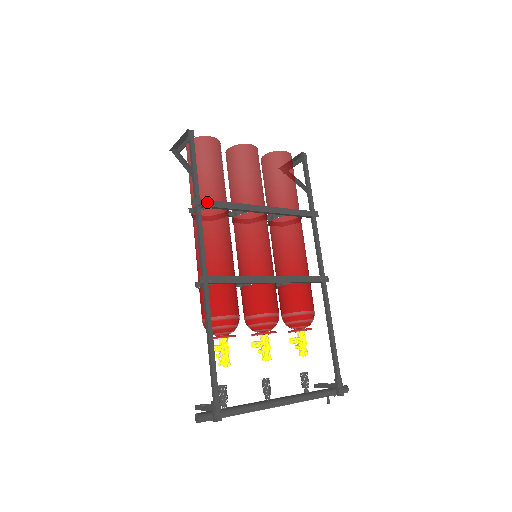
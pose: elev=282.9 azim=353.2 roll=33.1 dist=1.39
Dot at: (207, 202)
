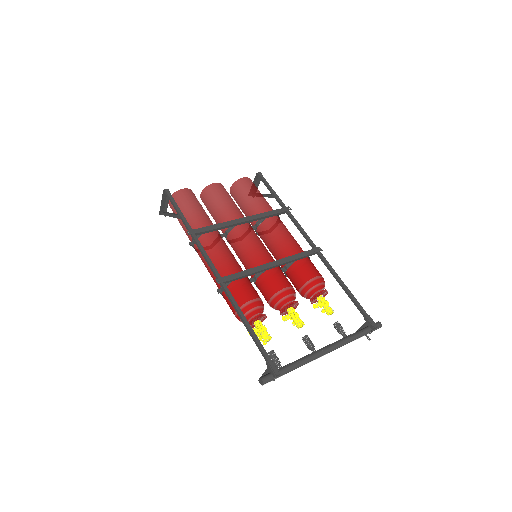
Dot at: (199, 230)
